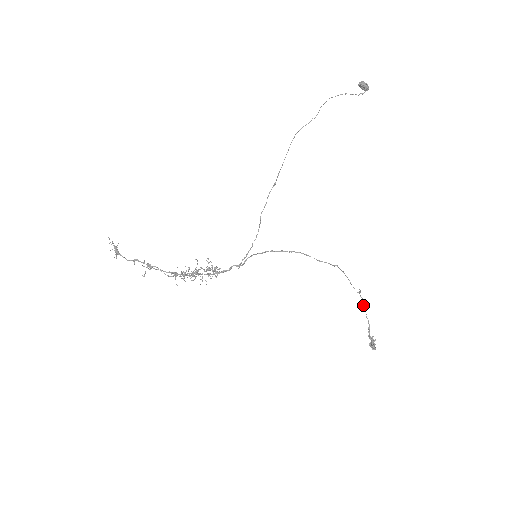
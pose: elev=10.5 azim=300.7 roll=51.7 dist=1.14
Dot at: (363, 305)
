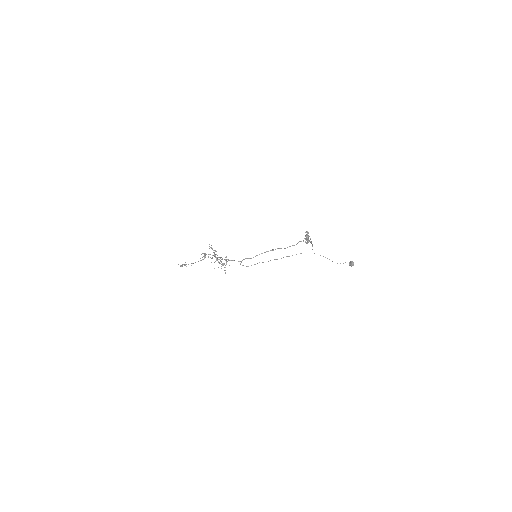
Dot at: occluded
